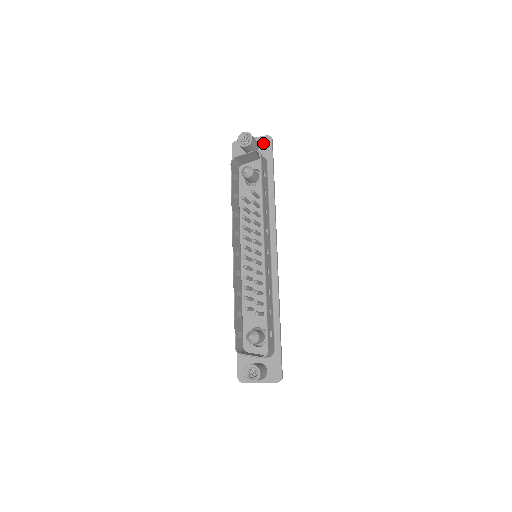
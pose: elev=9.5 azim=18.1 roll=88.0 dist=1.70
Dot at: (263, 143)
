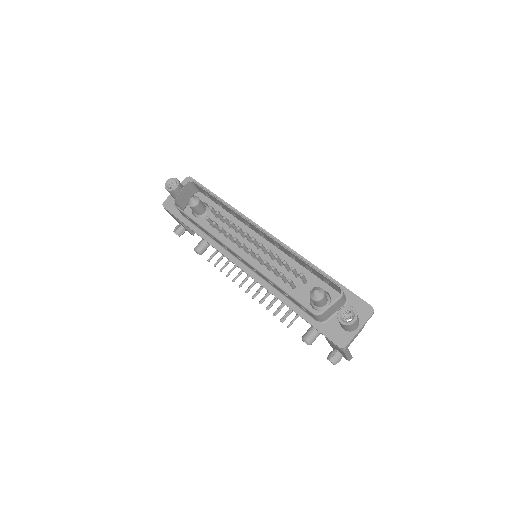
Dot at: occluded
